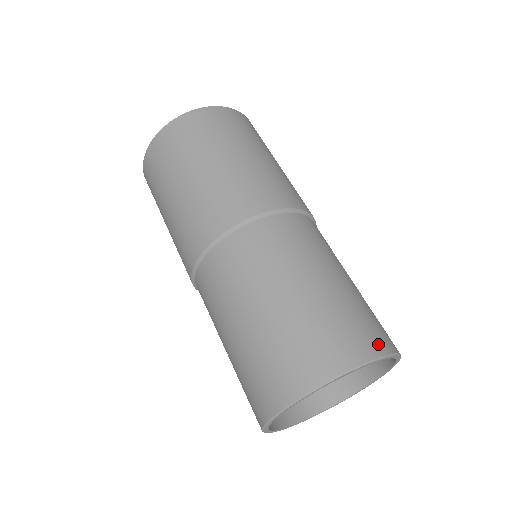
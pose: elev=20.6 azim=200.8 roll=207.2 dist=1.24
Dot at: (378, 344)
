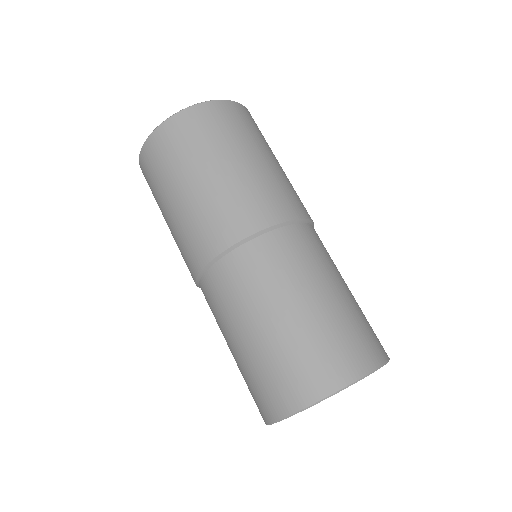
Dot at: (371, 358)
